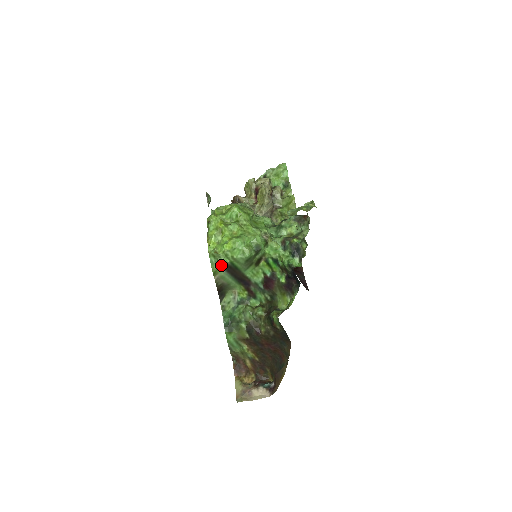
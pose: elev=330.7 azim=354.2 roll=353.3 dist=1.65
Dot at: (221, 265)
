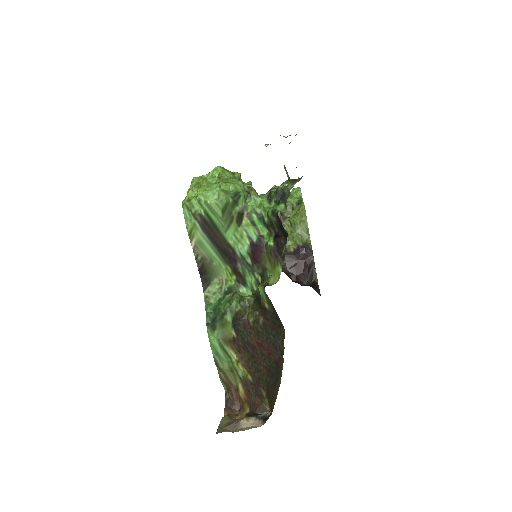
Dot at: (196, 219)
